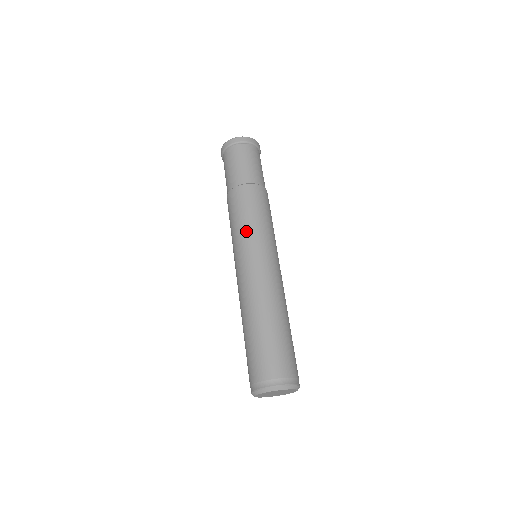
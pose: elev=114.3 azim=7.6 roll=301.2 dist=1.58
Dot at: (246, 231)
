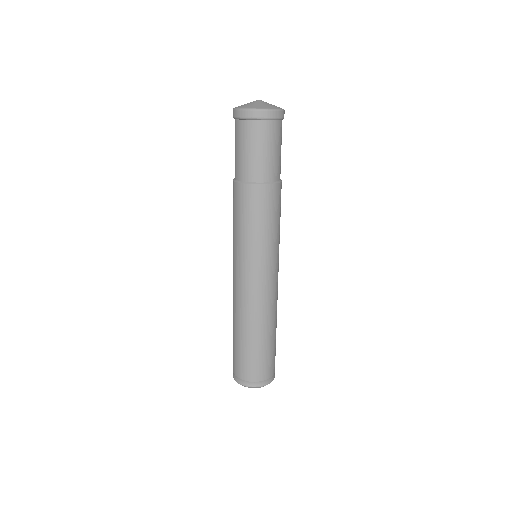
Dot at: (272, 243)
